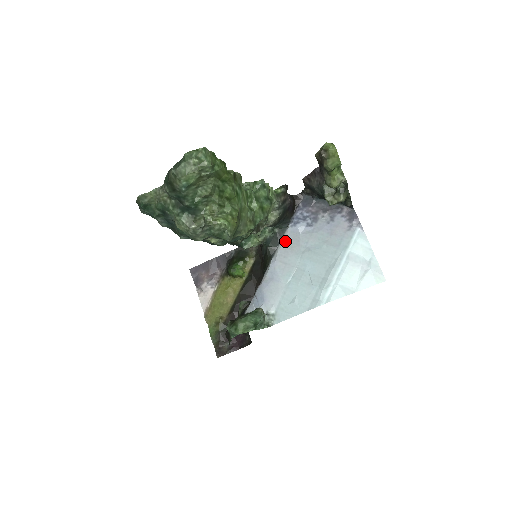
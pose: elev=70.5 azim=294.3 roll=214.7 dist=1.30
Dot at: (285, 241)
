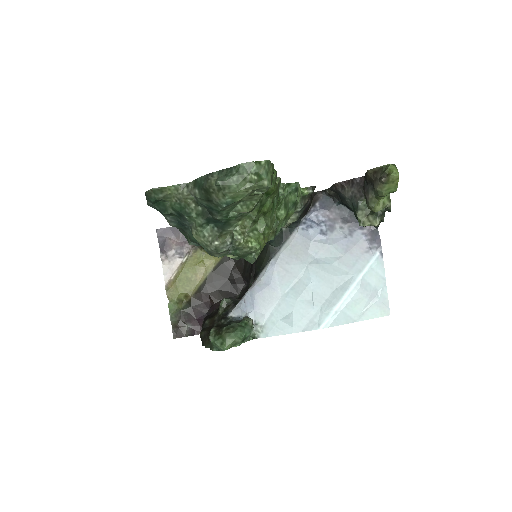
Dot at: (291, 244)
